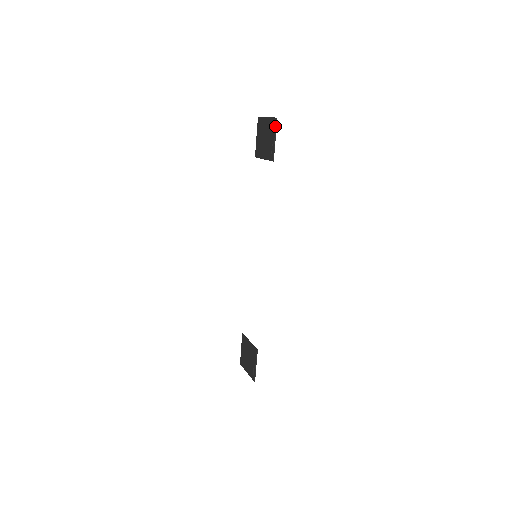
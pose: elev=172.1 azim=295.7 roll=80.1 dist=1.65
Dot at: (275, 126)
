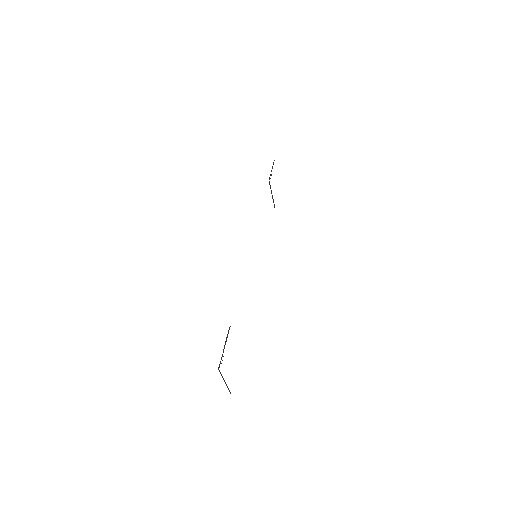
Dot at: (273, 164)
